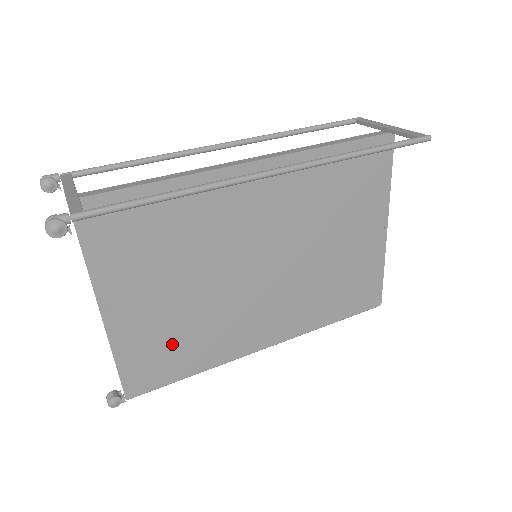
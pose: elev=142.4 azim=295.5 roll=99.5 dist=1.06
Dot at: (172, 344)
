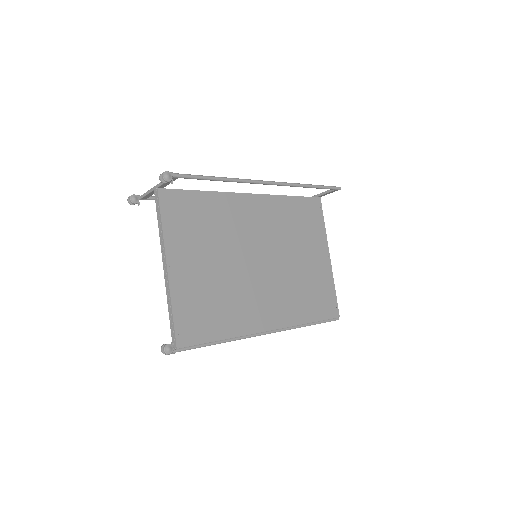
Dot at: (208, 307)
